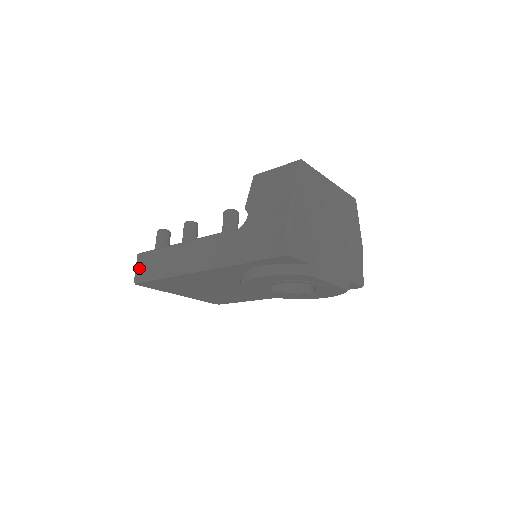
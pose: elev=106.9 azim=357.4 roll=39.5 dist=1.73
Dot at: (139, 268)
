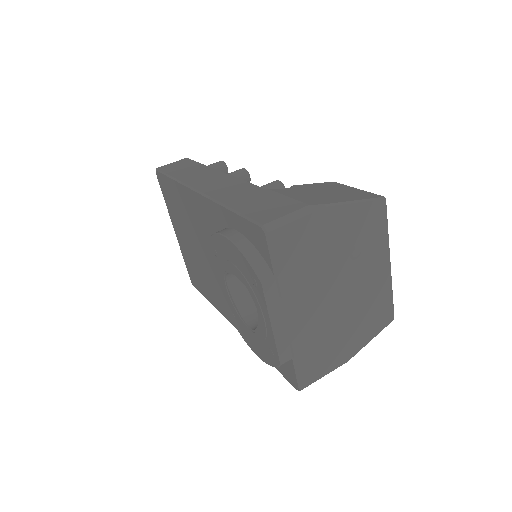
Dot at: (173, 164)
